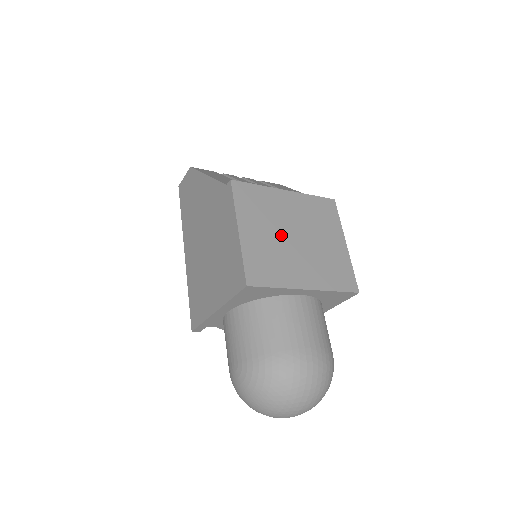
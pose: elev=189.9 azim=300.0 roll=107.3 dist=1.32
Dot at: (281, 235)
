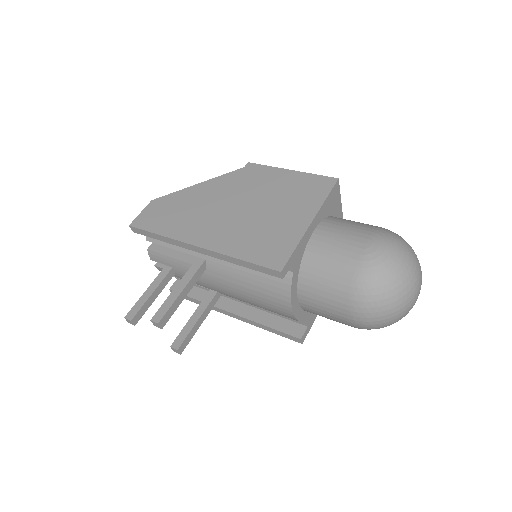
Dot at: occluded
